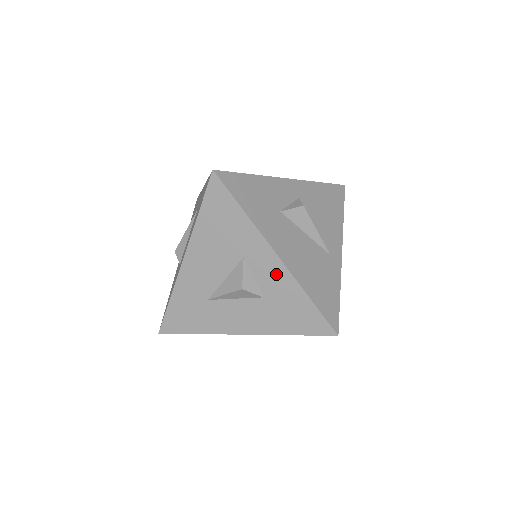
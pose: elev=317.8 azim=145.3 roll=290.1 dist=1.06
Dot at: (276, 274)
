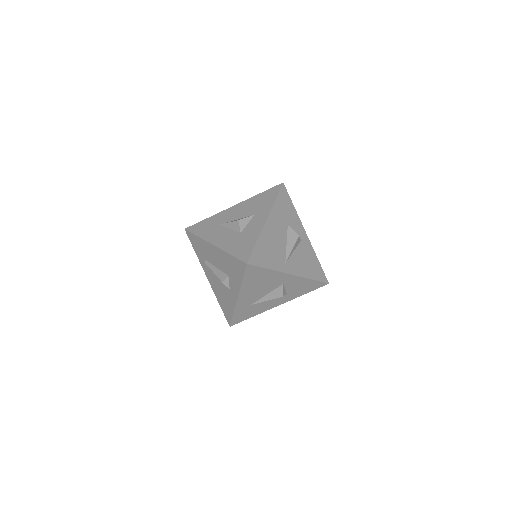
Dot at: (257, 226)
